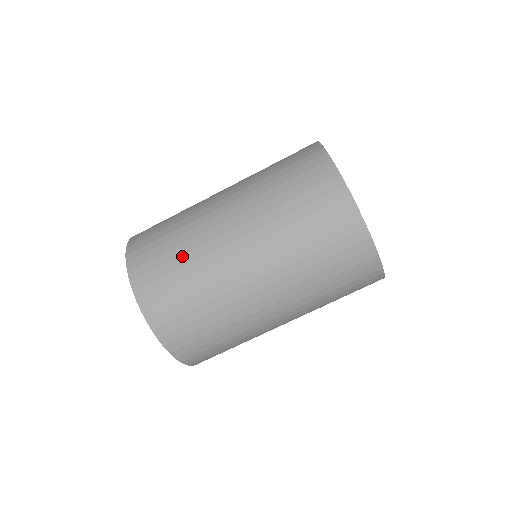
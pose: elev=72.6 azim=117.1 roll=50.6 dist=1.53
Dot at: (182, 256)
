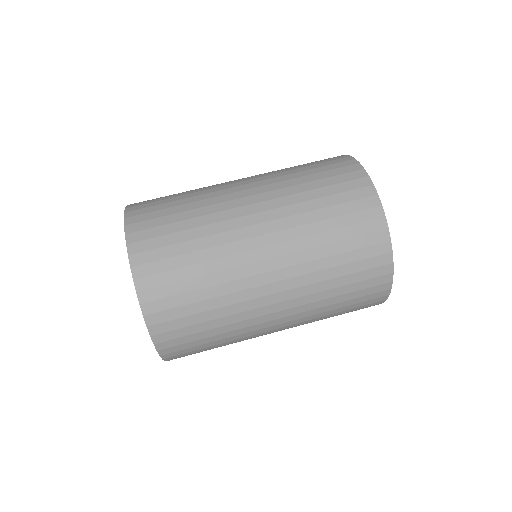
Dot at: occluded
